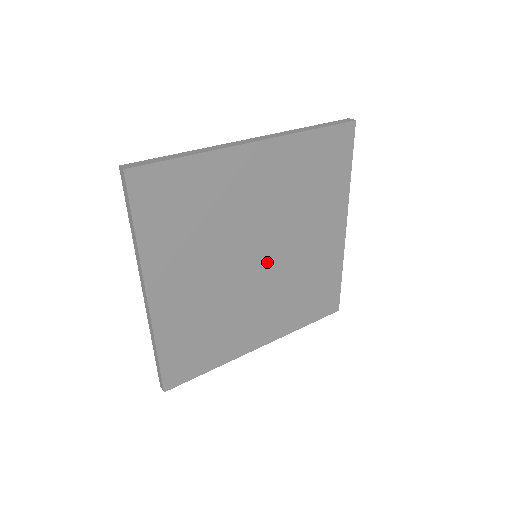
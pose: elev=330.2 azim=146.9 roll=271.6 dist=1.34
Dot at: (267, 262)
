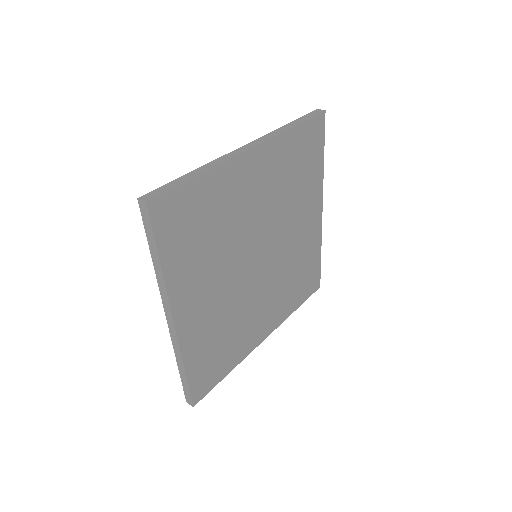
Dot at: (266, 259)
